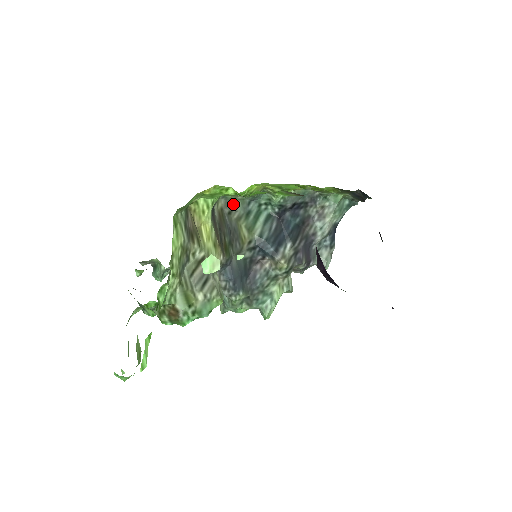
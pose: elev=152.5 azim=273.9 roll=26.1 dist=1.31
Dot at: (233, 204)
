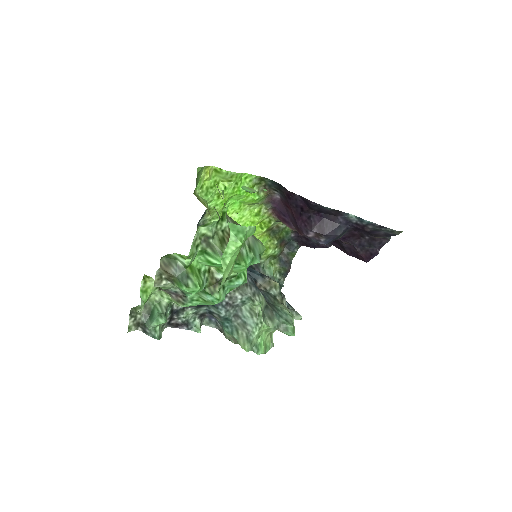
Dot at: occluded
